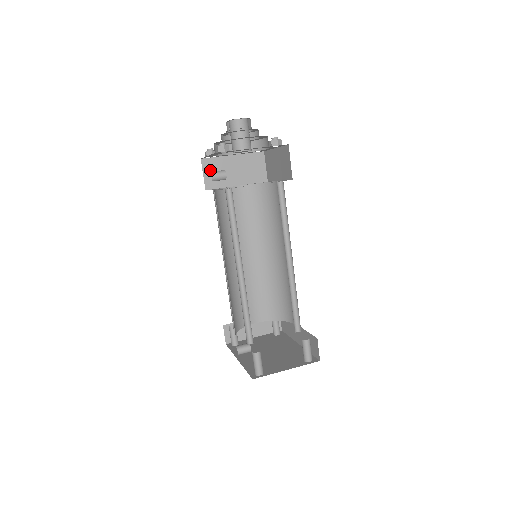
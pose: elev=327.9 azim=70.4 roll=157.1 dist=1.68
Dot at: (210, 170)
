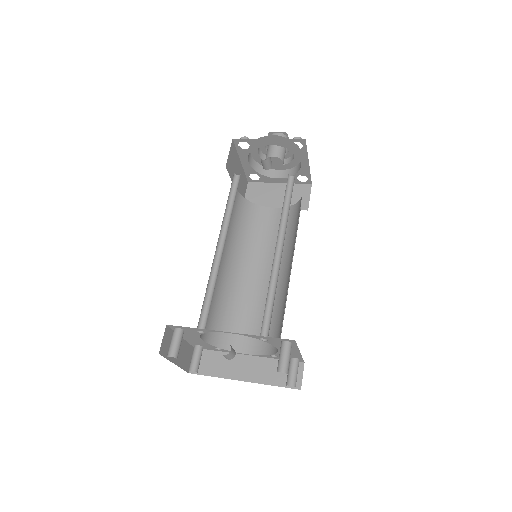
Dot at: (232, 155)
